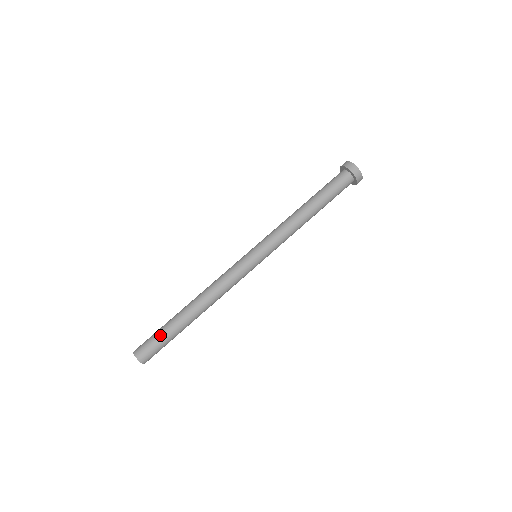
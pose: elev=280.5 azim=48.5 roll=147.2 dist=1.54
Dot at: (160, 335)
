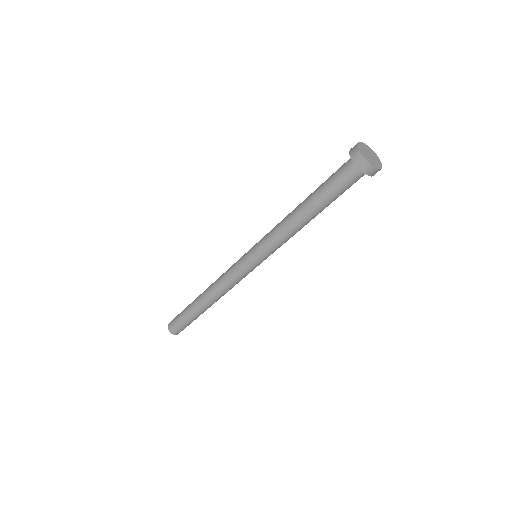
Dot at: (181, 316)
